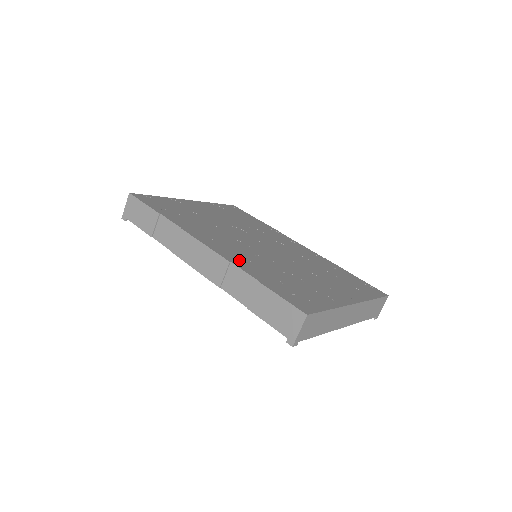
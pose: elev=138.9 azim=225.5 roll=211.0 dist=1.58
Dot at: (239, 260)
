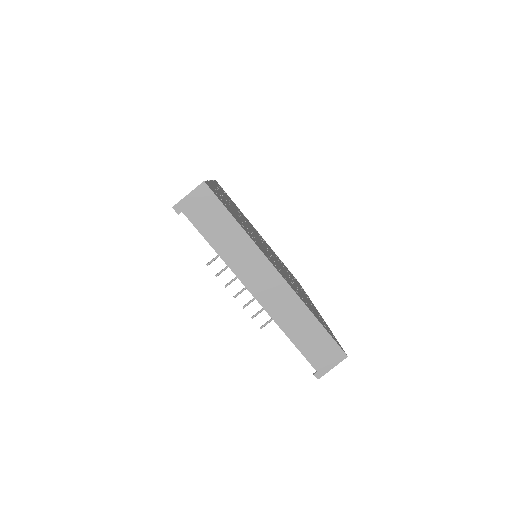
Dot at: occluded
